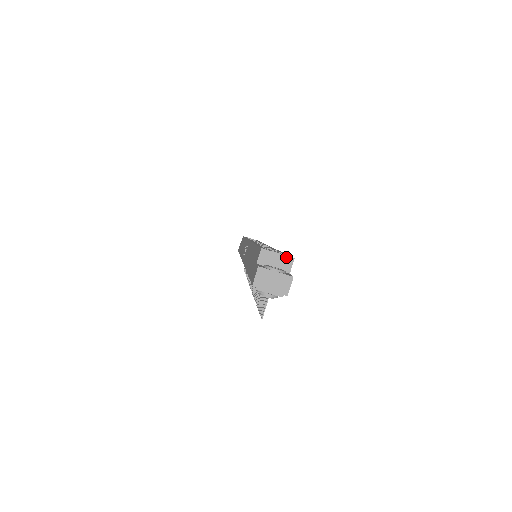
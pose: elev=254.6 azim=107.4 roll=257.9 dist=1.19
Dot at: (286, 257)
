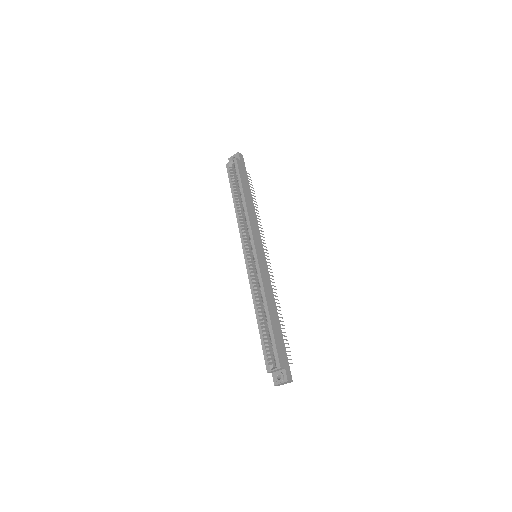
Dot at: (278, 369)
